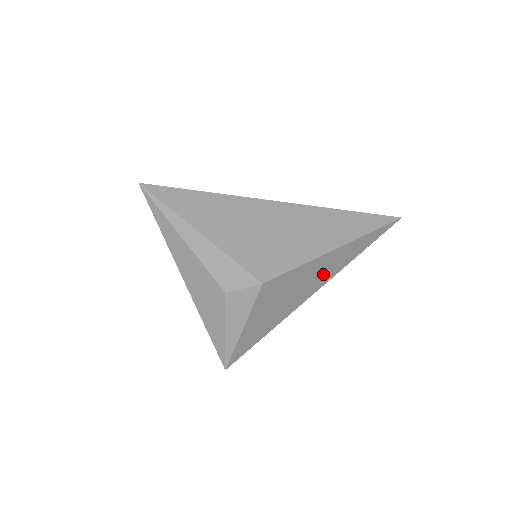
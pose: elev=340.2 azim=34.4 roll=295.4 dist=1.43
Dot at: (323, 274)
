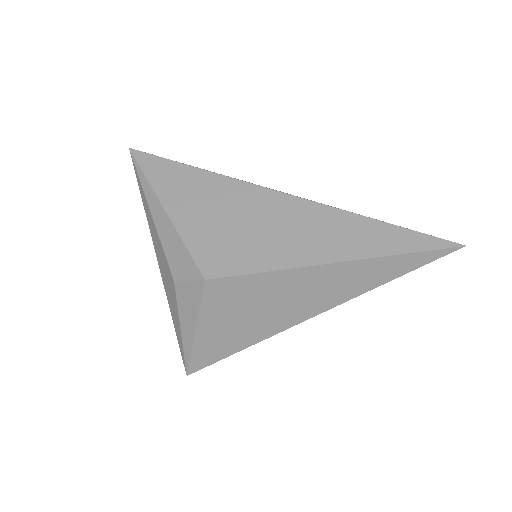
Dot at: (316, 295)
